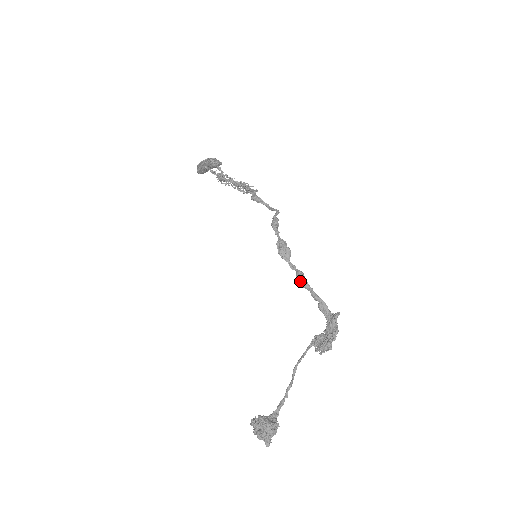
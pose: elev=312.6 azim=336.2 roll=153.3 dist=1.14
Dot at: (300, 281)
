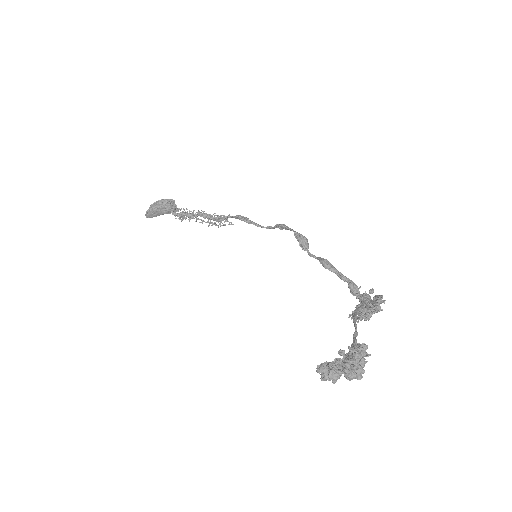
Dot at: (327, 263)
